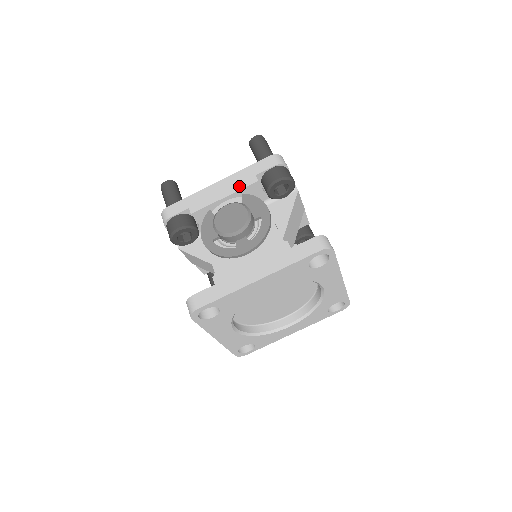
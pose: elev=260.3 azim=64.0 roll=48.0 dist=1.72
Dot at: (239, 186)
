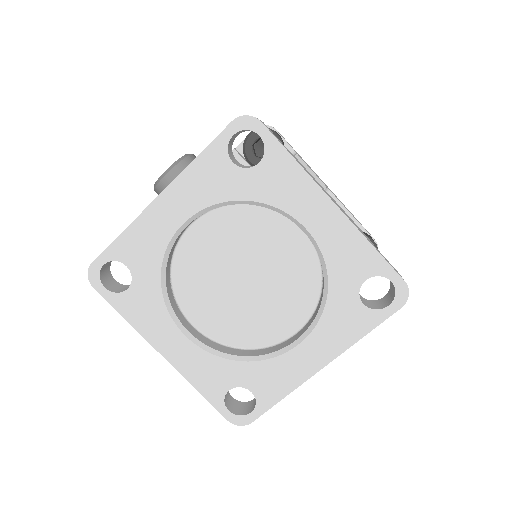
Dot at: occluded
